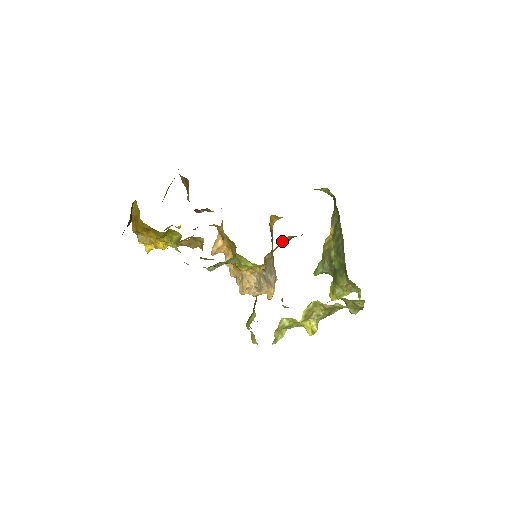
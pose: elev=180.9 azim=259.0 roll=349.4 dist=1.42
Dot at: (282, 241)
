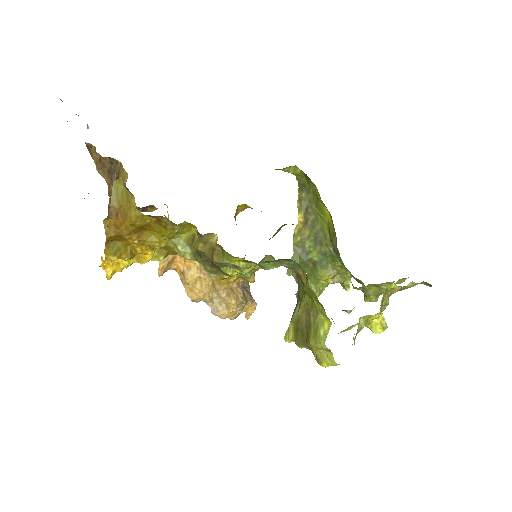
Dot at: occluded
